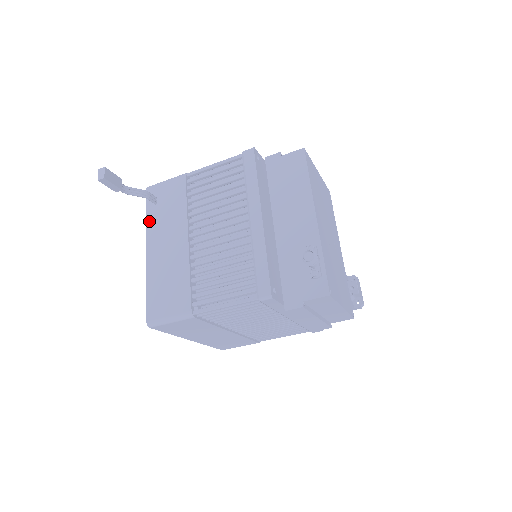
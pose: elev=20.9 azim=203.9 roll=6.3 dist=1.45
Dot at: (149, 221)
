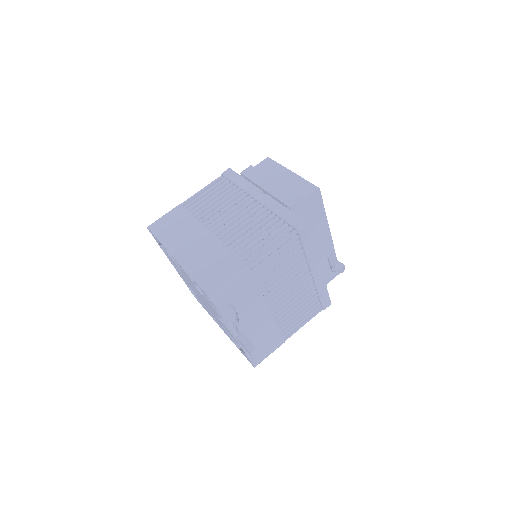
Dot at: (229, 320)
